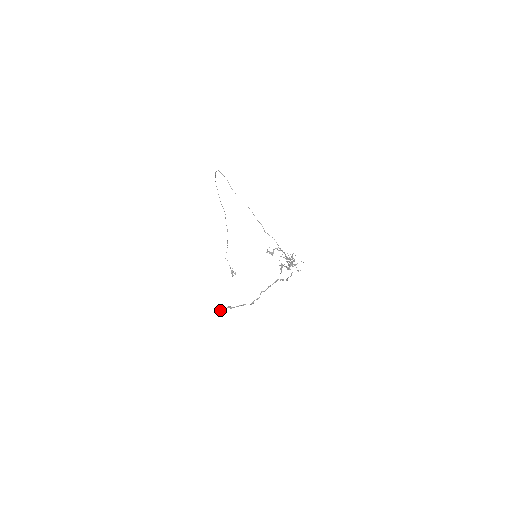
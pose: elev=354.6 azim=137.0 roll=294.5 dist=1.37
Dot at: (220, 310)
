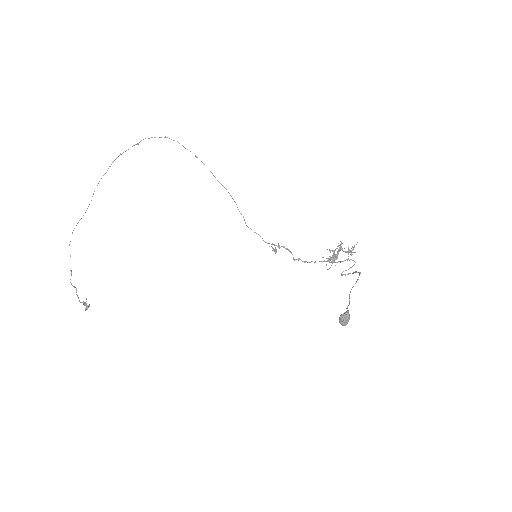
Dot at: occluded
